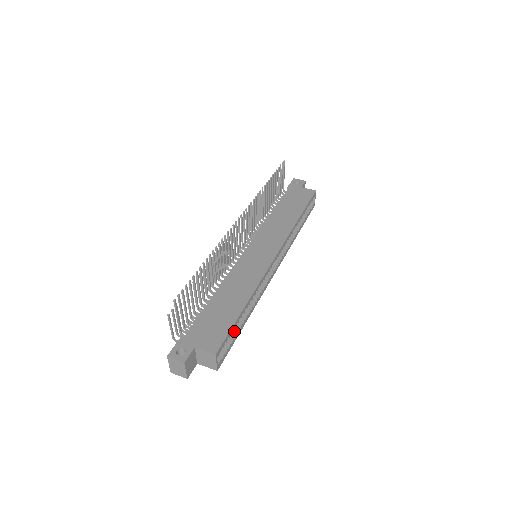
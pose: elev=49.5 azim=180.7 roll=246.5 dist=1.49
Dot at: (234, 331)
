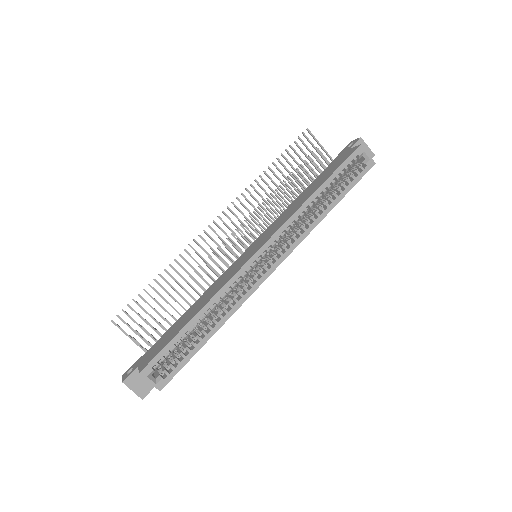
Dot at: (187, 347)
